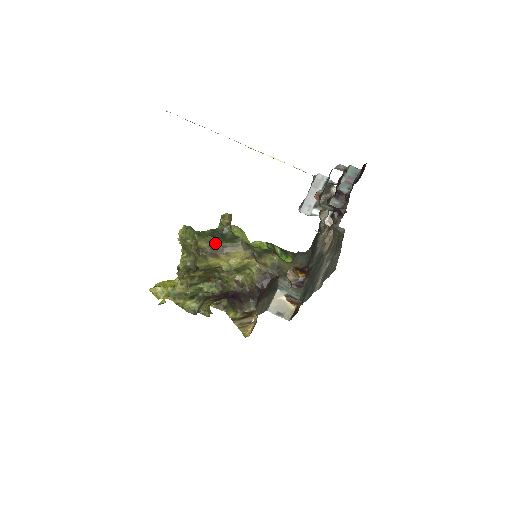
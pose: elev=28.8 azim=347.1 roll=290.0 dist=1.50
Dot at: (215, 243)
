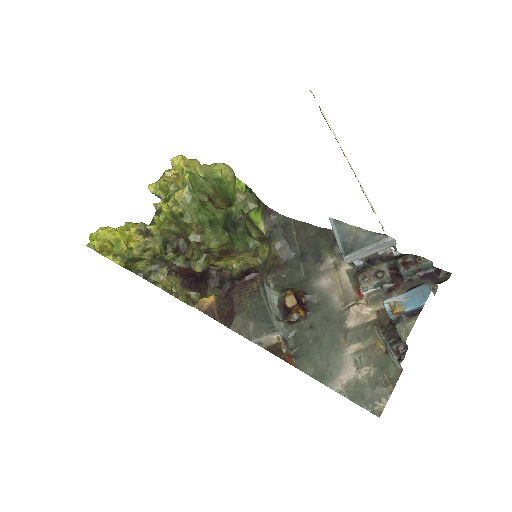
Dot at: (229, 247)
